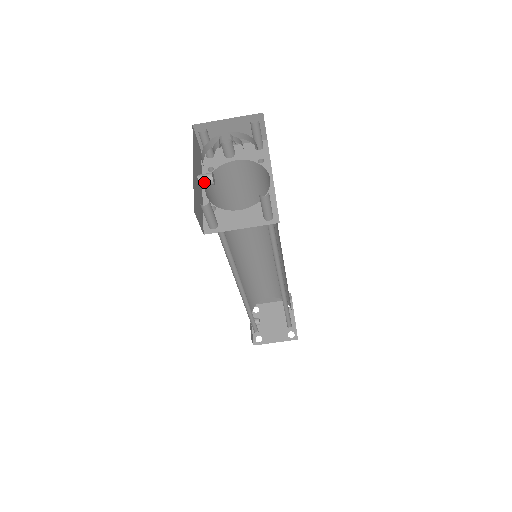
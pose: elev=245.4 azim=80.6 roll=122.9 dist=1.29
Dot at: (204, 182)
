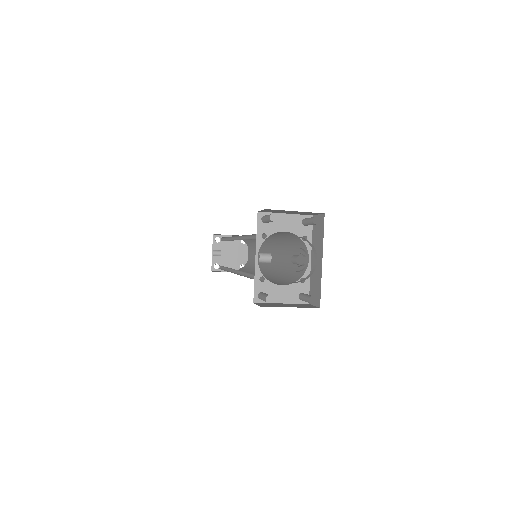
Dot at: (263, 262)
